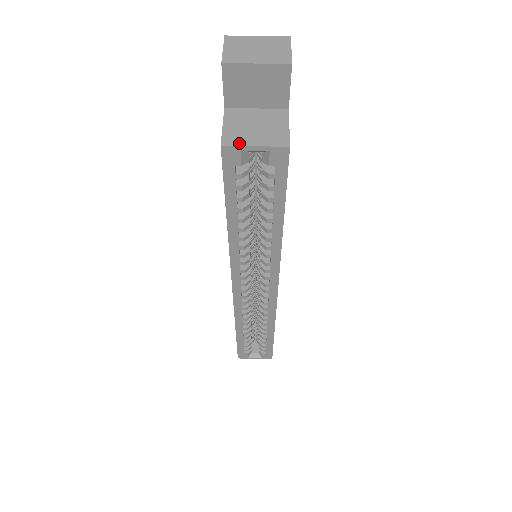
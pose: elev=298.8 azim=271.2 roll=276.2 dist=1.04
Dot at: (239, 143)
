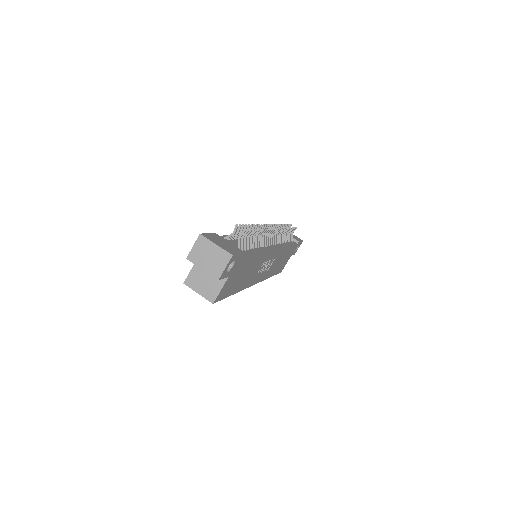
Dot at: (192, 287)
